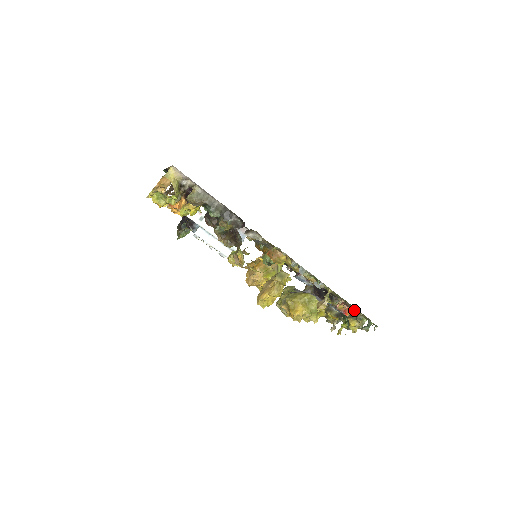
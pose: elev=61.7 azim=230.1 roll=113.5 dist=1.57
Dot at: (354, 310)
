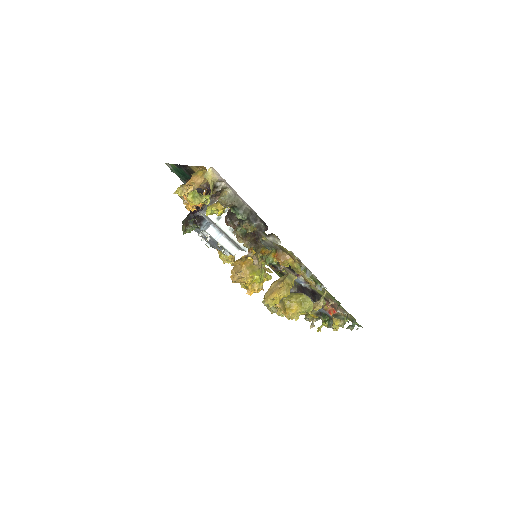
Dot at: (339, 311)
